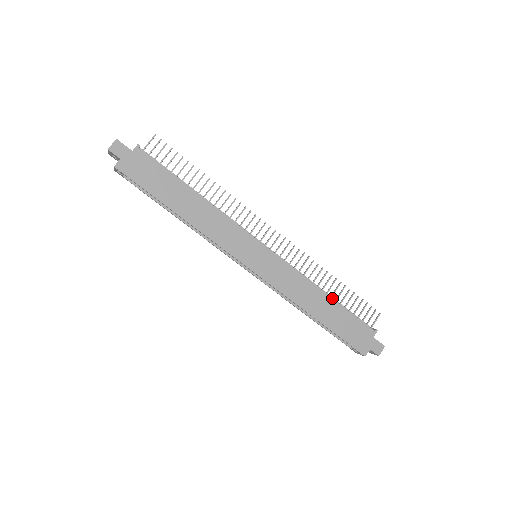
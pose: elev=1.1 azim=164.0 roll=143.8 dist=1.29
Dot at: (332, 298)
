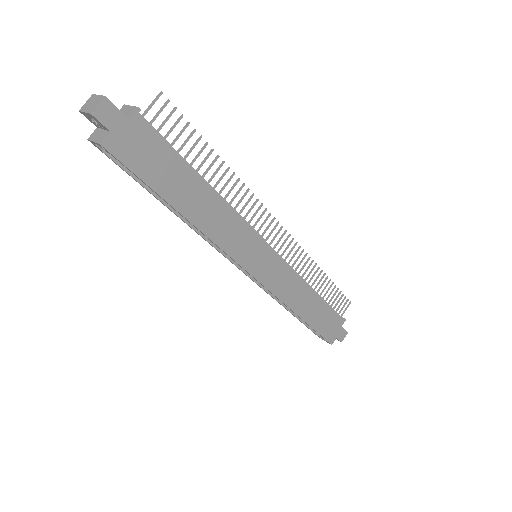
Dot at: (319, 295)
